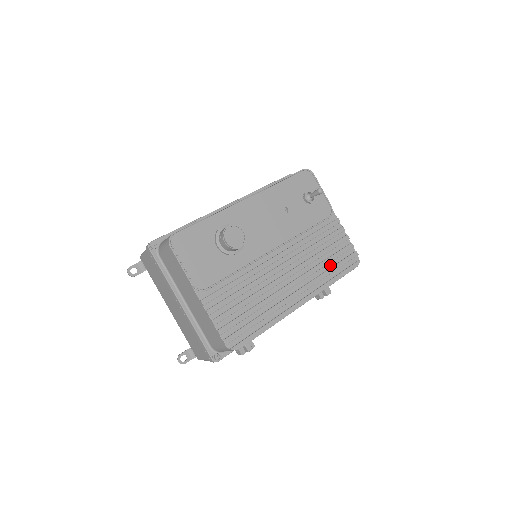
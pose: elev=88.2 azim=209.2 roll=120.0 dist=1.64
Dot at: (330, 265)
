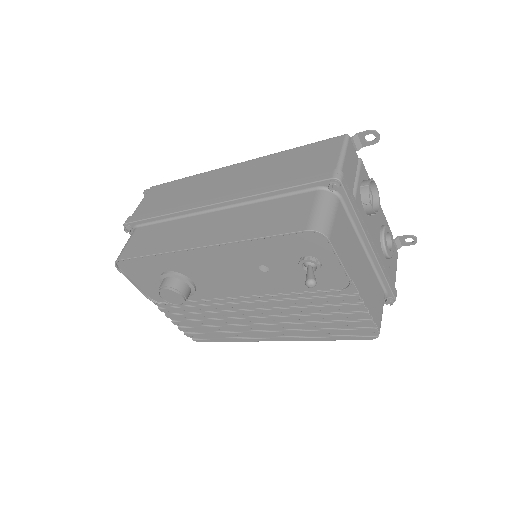
Dot at: (325, 326)
